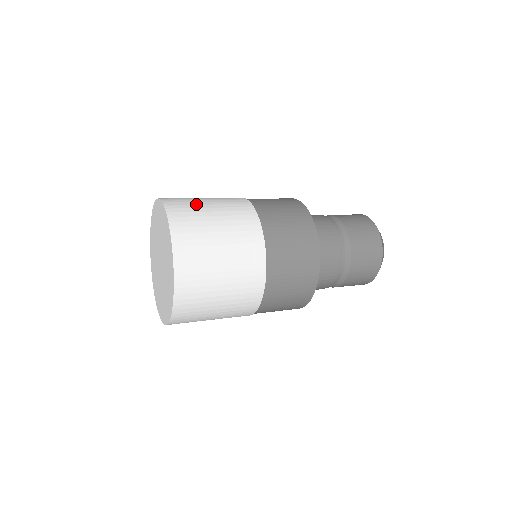
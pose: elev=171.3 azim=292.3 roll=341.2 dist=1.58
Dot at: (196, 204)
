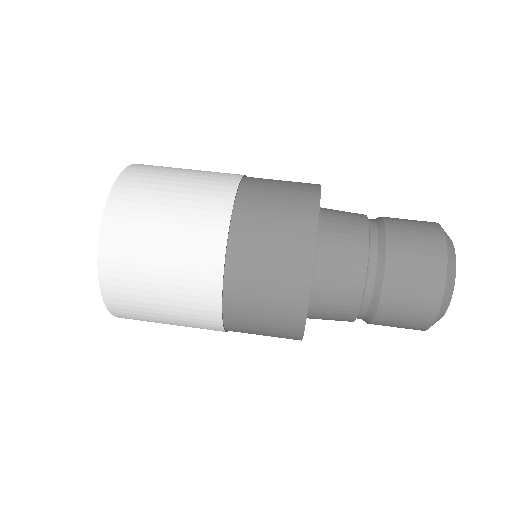
Dot at: (141, 272)
